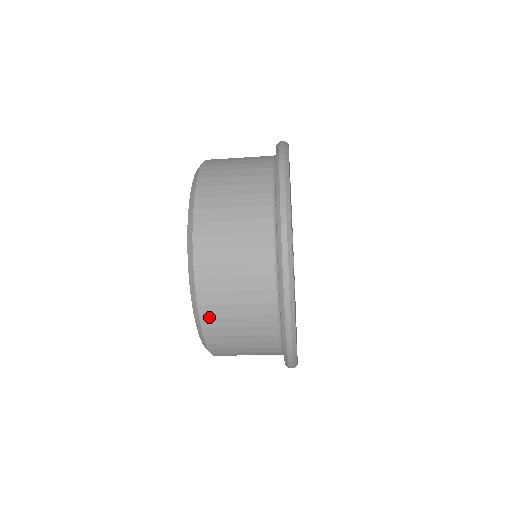
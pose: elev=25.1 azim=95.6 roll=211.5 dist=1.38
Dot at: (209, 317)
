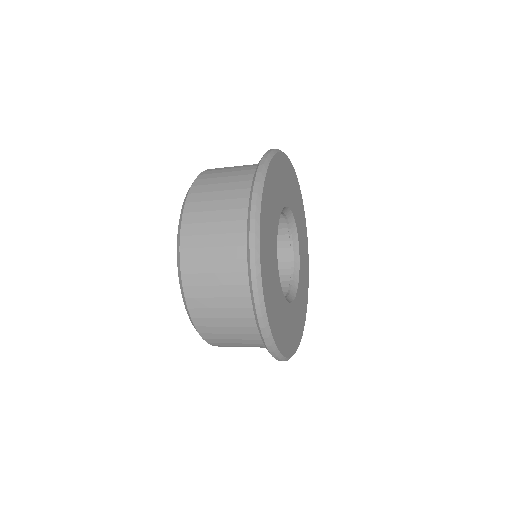
Dot at: (188, 248)
